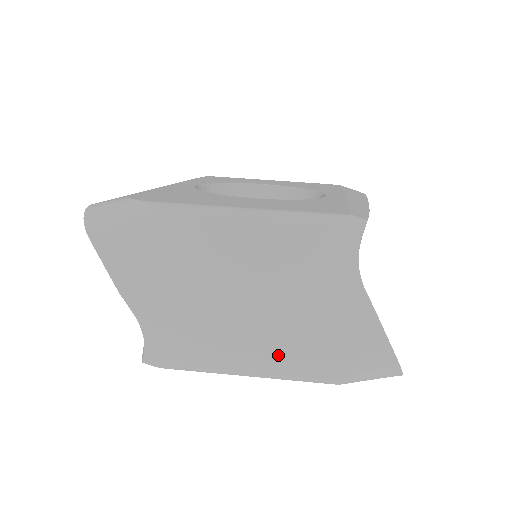
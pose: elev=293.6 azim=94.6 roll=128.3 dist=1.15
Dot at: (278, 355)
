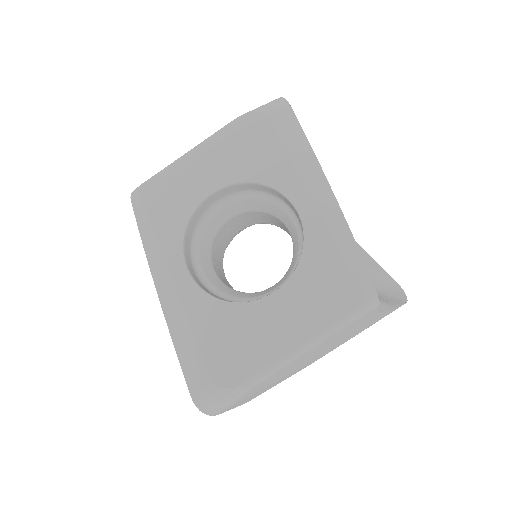
Dot at: occluded
